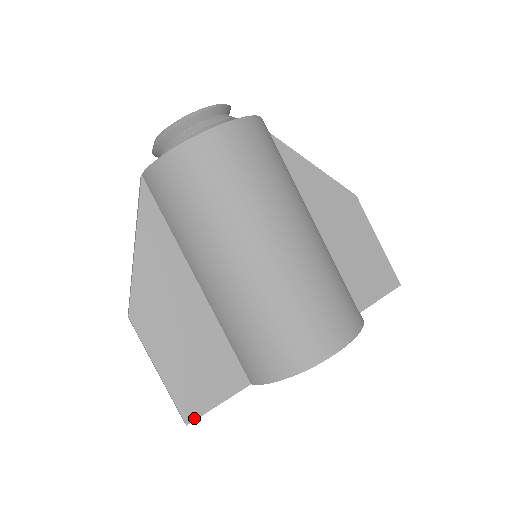
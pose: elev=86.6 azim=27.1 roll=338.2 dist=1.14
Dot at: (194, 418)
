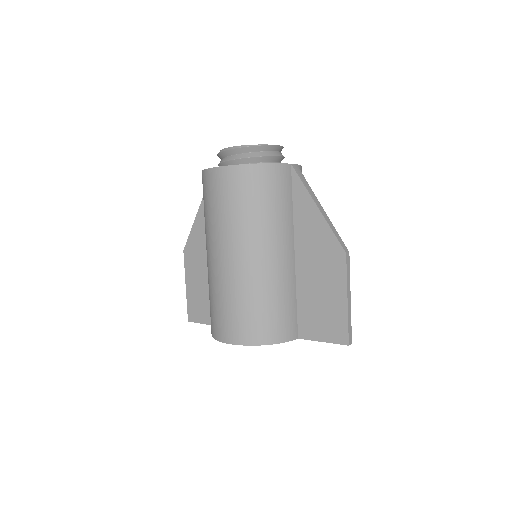
Dot at: (192, 321)
